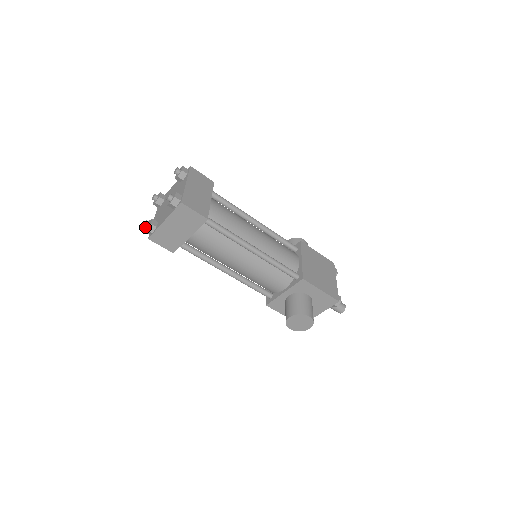
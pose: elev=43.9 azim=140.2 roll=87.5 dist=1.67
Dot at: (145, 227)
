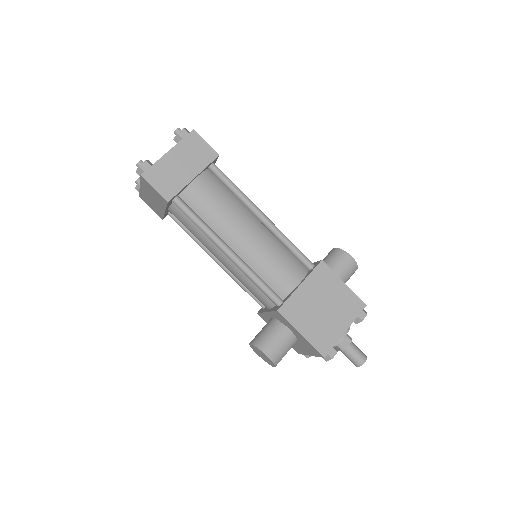
Dot at: occluded
